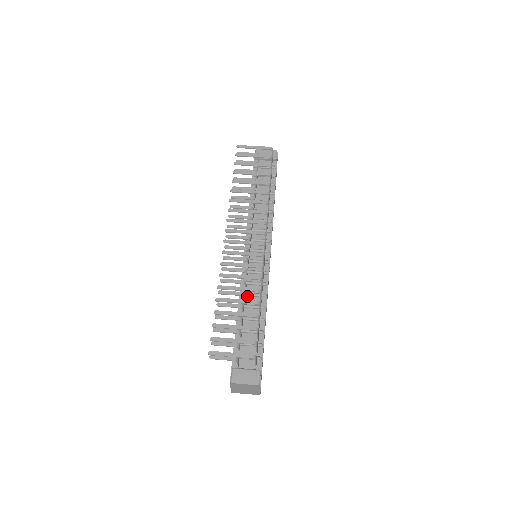
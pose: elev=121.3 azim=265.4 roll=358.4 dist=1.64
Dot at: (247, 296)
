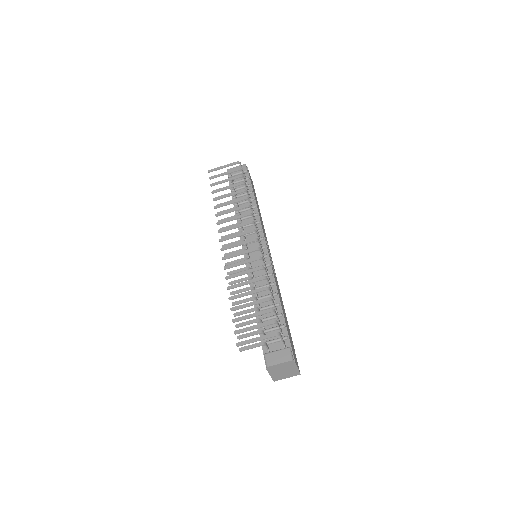
Dot at: occluded
